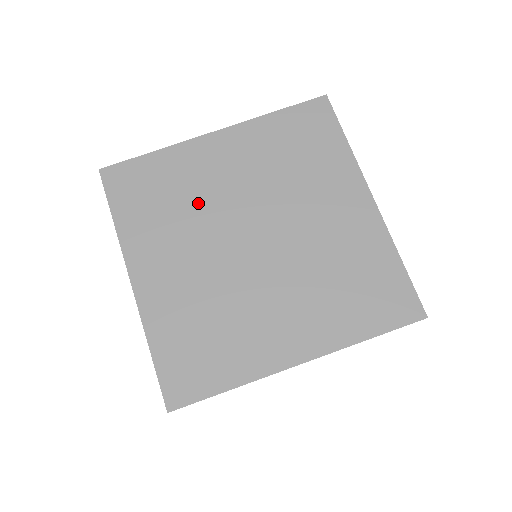
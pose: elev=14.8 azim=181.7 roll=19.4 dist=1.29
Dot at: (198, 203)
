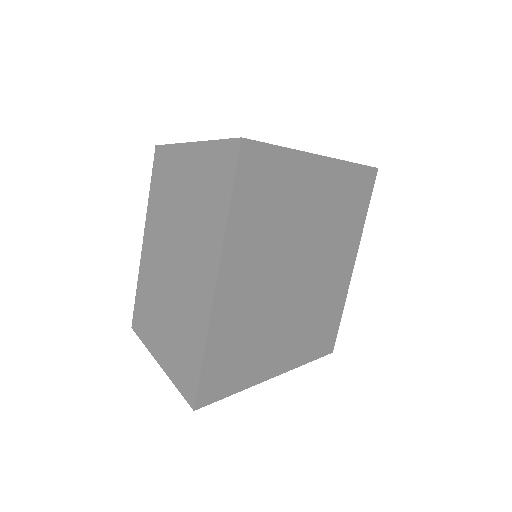
Dot at: (287, 223)
